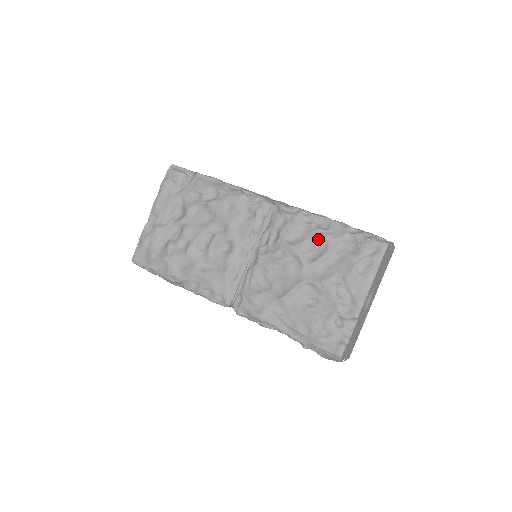
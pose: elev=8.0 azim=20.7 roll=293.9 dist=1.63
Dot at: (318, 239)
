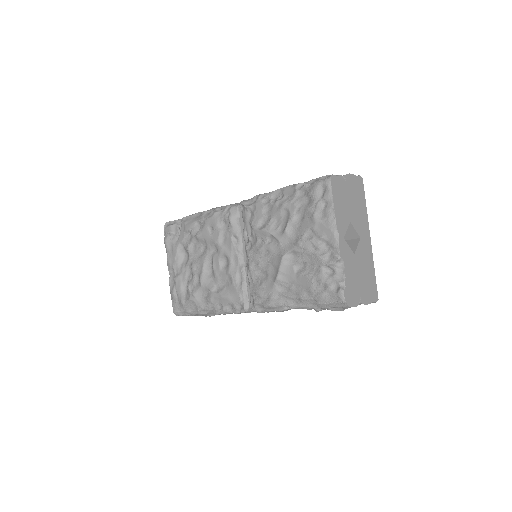
Dot at: (279, 211)
